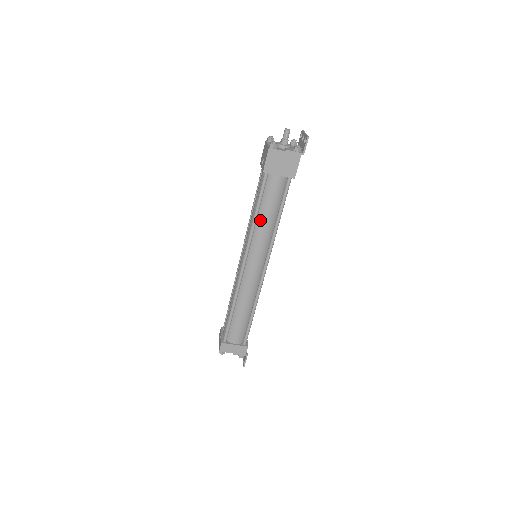
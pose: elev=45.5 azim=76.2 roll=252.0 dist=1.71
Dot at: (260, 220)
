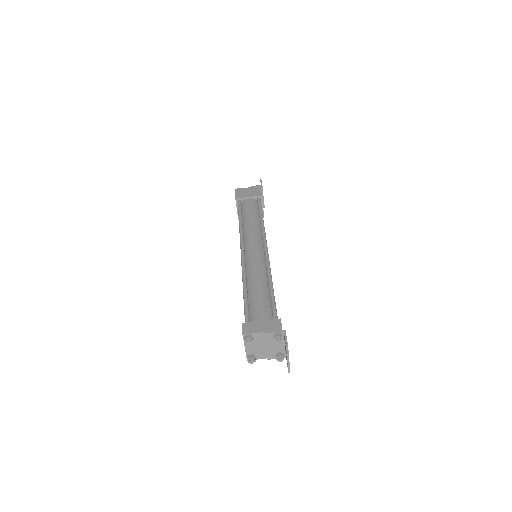
Dot at: (245, 223)
